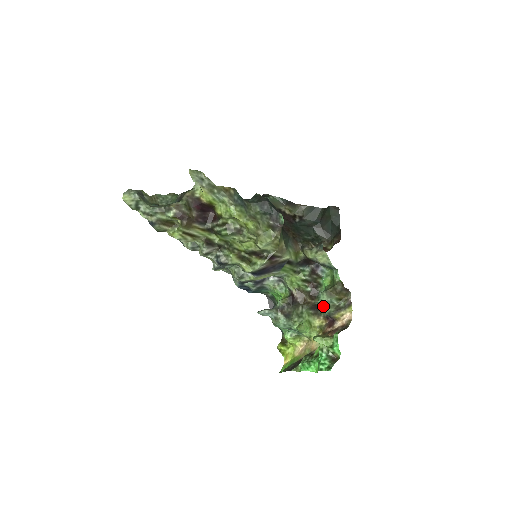
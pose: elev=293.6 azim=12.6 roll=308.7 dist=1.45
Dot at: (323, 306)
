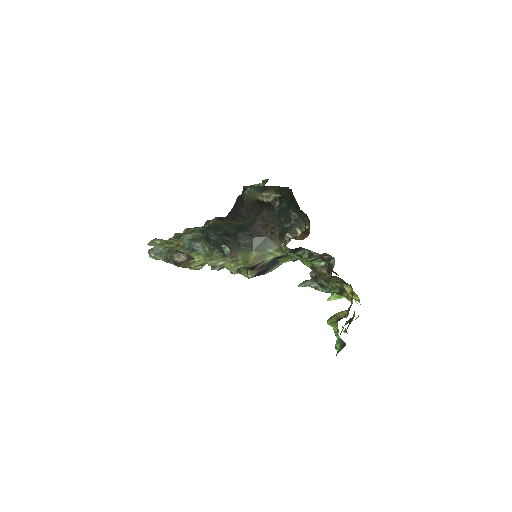
Dot at: occluded
